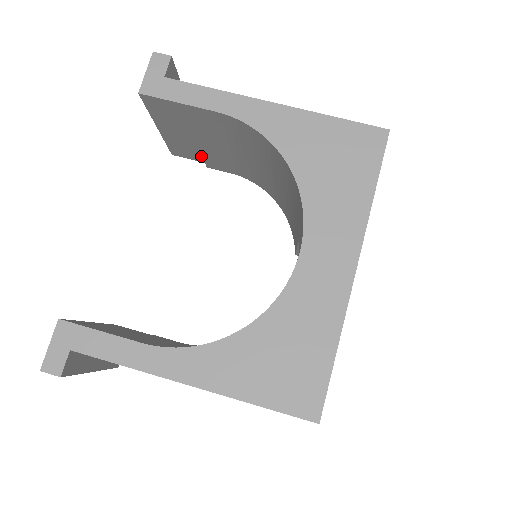
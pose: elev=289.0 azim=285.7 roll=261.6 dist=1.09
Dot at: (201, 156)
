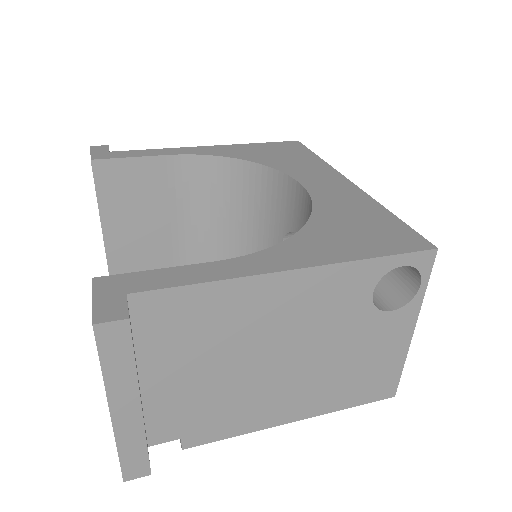
Dot at: (144, 257)
